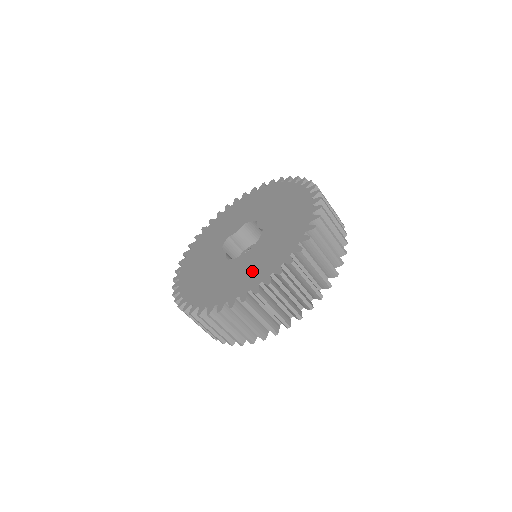
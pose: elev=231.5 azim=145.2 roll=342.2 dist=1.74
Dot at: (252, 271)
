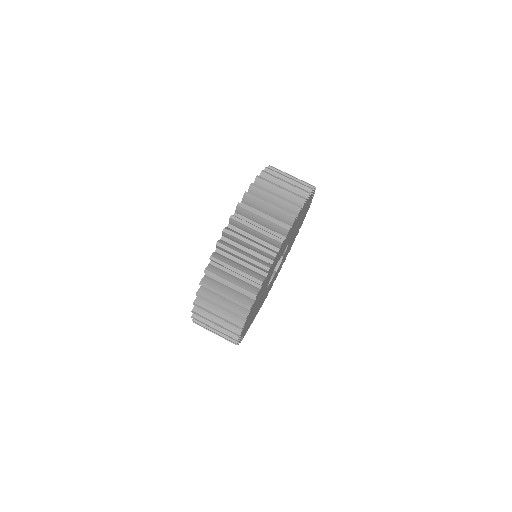
Dot at: occluded
